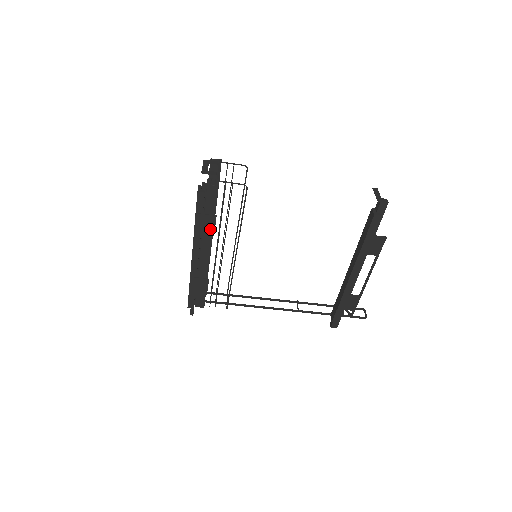
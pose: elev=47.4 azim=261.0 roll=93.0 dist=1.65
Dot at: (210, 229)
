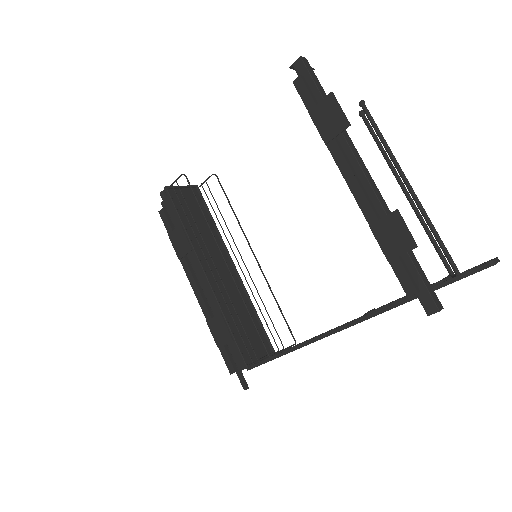
Dot at: (185, 244)
